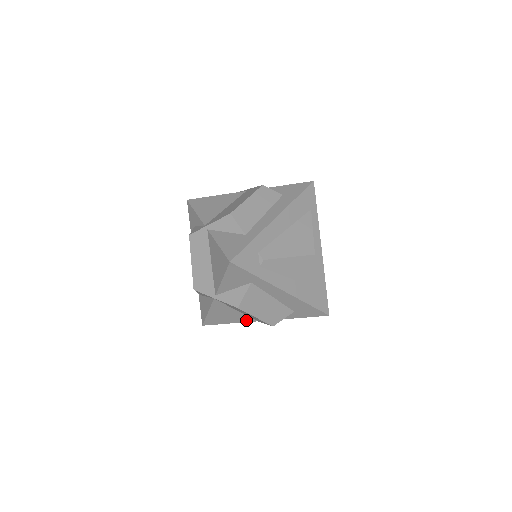
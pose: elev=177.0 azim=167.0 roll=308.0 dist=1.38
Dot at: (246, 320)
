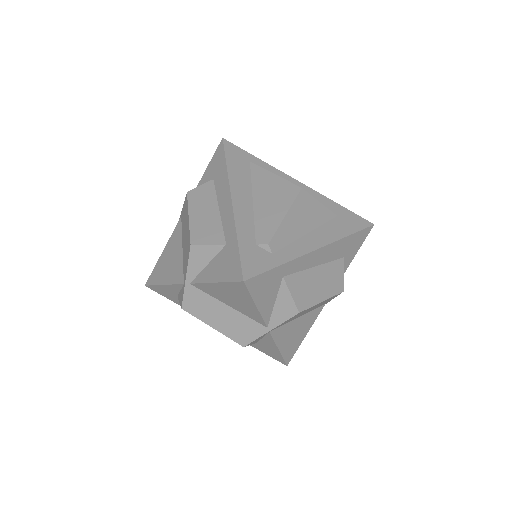
Dot at: (315, 316)
